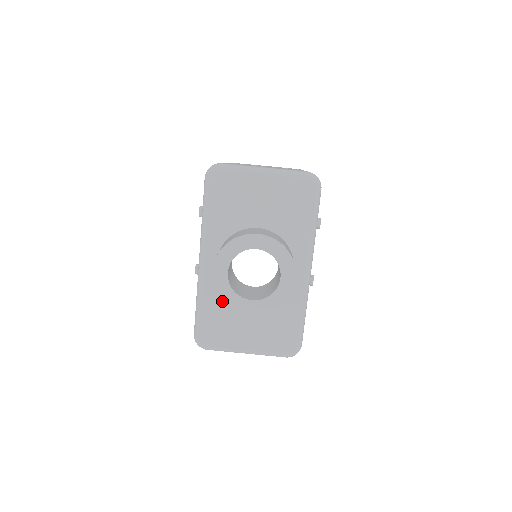
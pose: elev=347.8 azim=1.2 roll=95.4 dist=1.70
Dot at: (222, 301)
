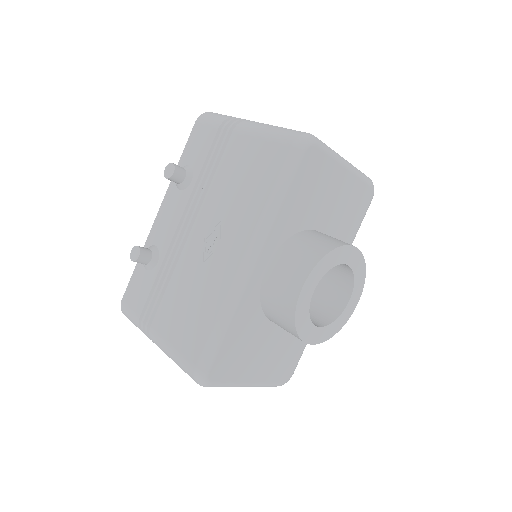
Dot at: (252, 320)
